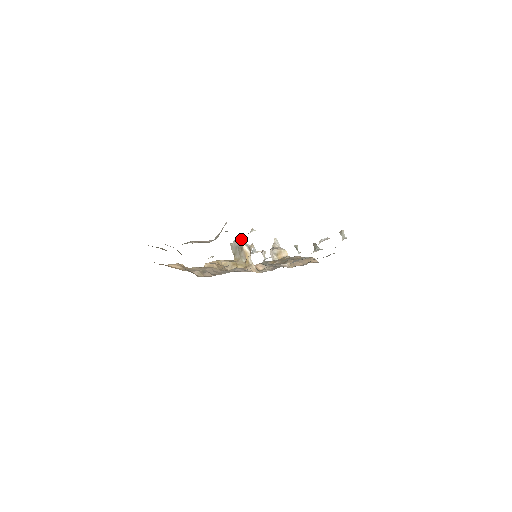
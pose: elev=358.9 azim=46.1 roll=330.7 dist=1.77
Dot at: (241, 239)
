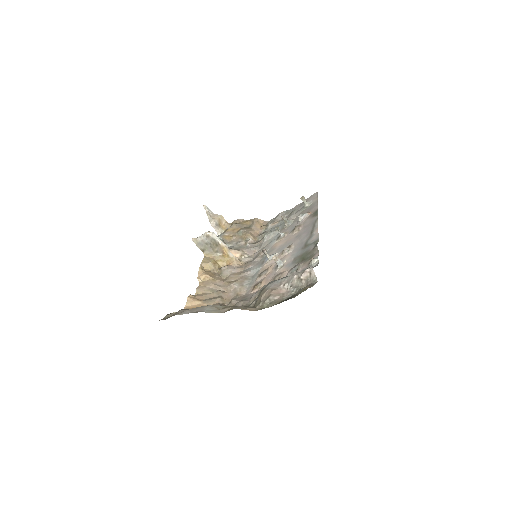
Dot at: (214, 236)
